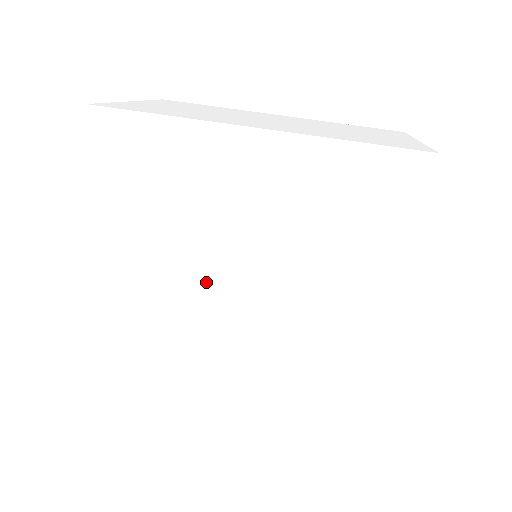
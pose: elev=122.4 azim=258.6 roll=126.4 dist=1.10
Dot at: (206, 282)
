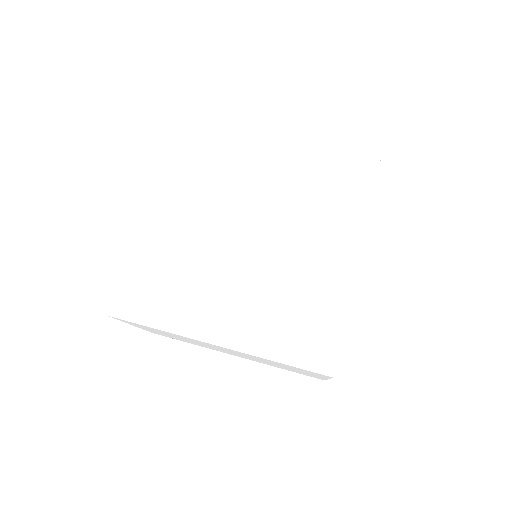
Dot at: (225, 230)
